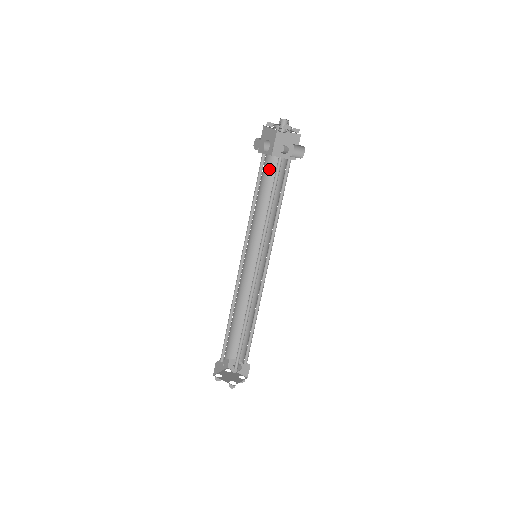
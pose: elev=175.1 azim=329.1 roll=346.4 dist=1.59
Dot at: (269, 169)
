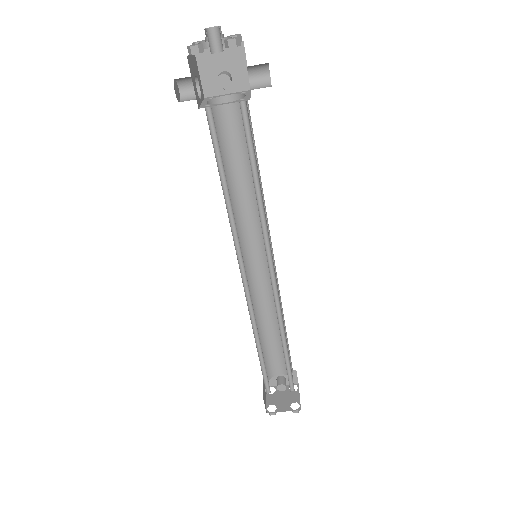
Dot at: (215, 123)
